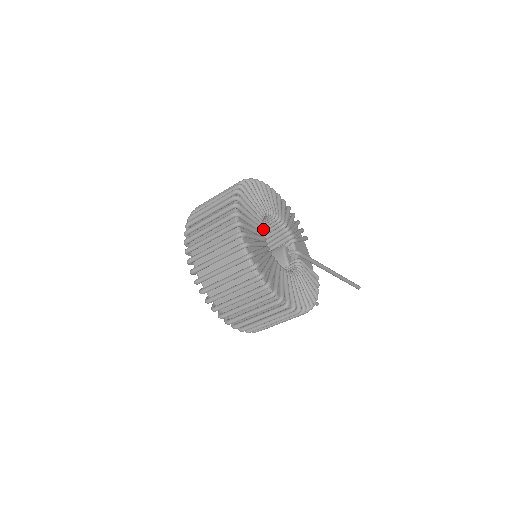
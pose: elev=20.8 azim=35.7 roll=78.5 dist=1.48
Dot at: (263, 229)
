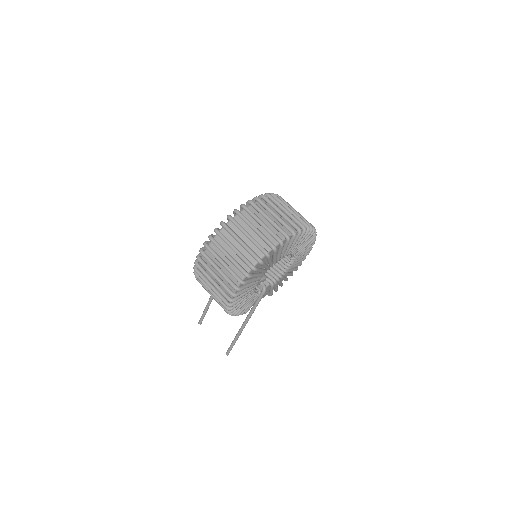
Dot at: (287, 255)
